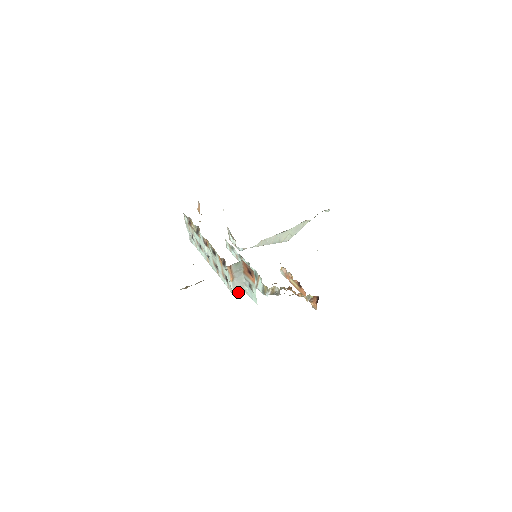
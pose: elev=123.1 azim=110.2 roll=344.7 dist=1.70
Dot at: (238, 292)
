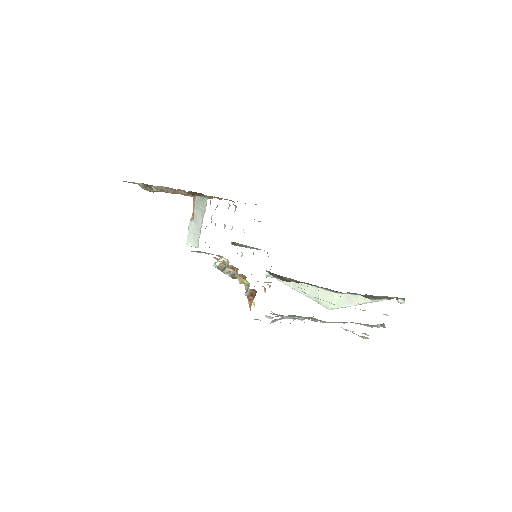
Dot at: (192, 241)
